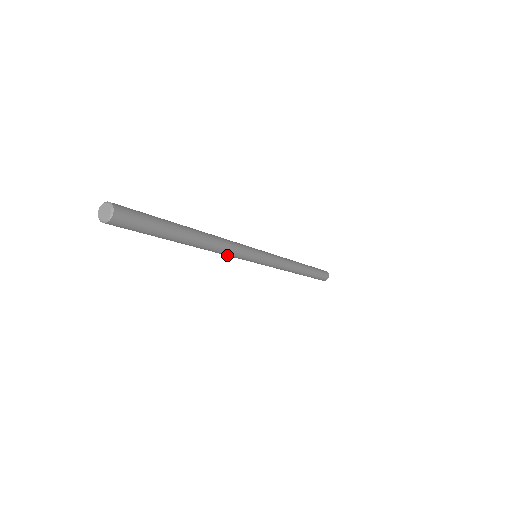
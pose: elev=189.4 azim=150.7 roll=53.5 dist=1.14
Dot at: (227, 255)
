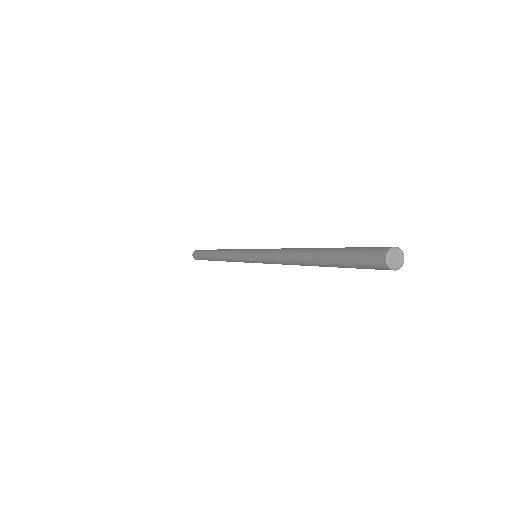
Dot at: occluded
